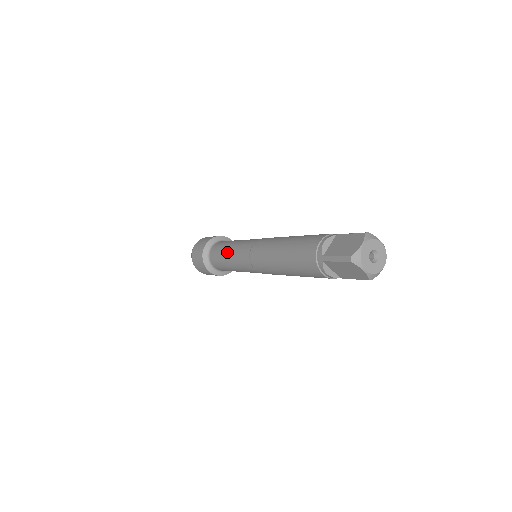
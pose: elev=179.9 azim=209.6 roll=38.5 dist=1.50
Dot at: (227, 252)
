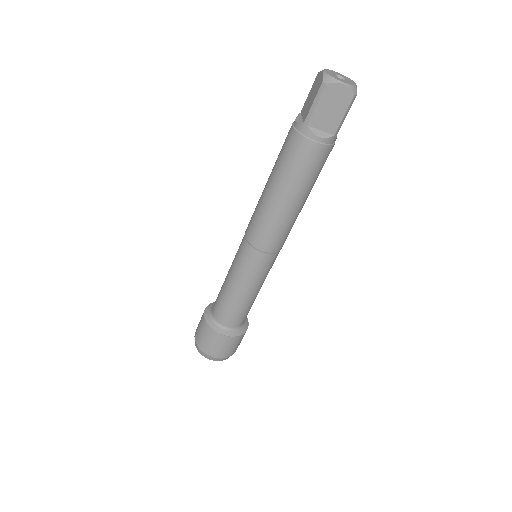
Dot at: occluded
